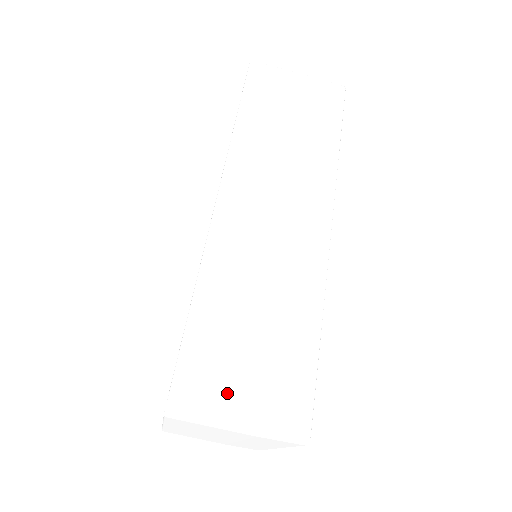
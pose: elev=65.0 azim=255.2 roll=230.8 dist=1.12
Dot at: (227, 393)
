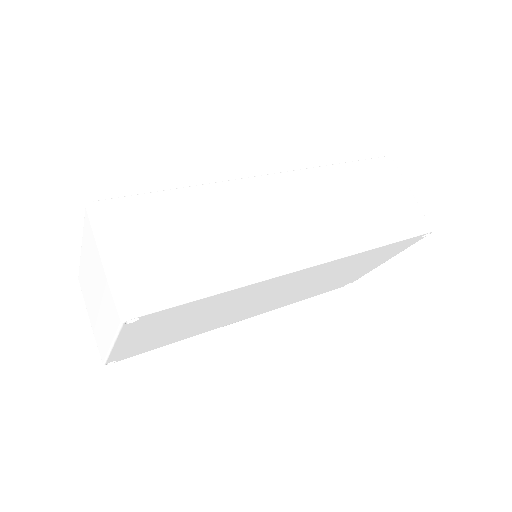
Dot at: (128, 239)
